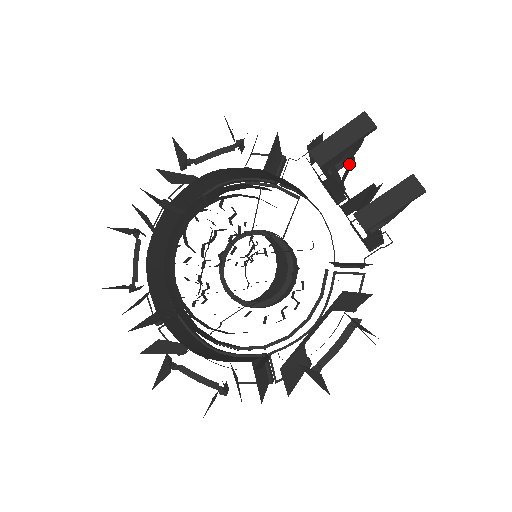
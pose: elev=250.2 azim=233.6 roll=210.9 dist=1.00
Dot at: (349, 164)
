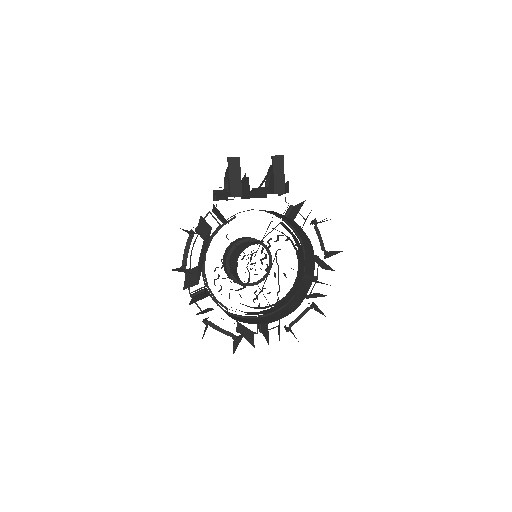
Dot at: (244, 181)
